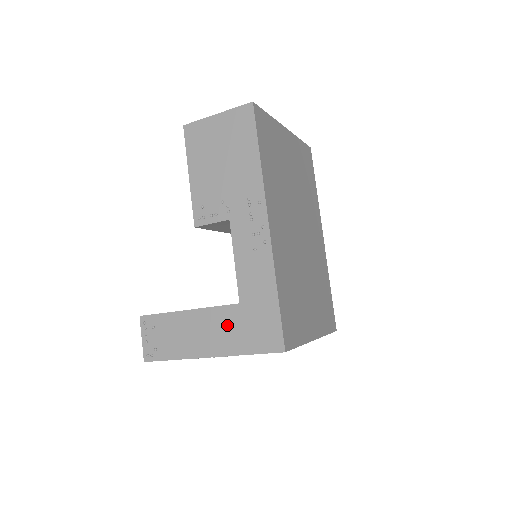
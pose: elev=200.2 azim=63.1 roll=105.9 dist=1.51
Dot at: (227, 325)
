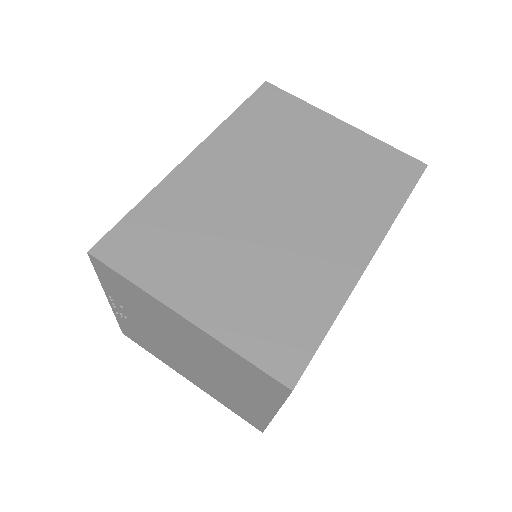
Dot at: occluded
